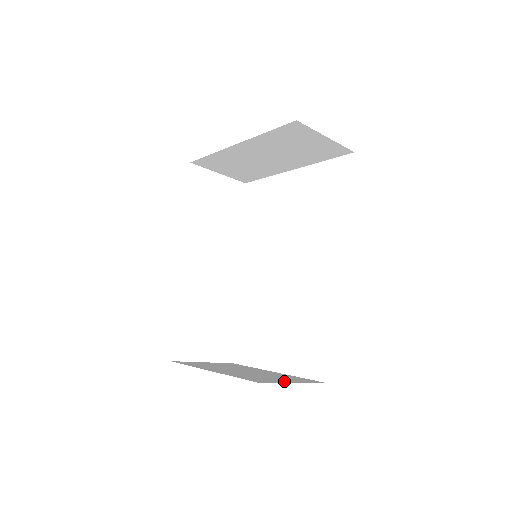
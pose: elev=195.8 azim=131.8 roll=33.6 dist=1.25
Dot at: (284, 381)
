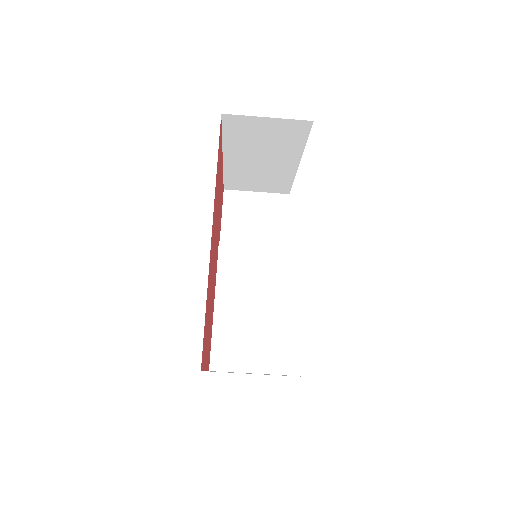
Dot at: (246, 373)
